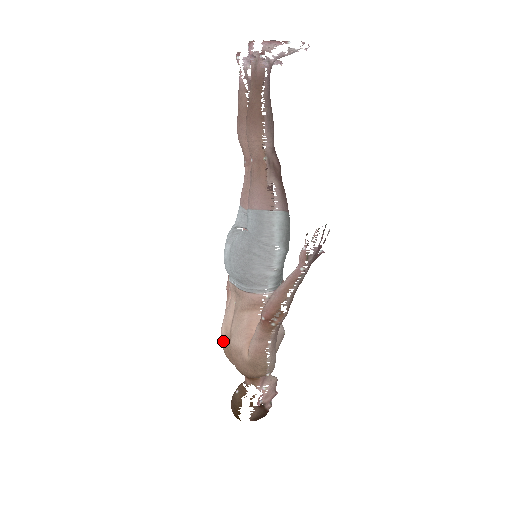
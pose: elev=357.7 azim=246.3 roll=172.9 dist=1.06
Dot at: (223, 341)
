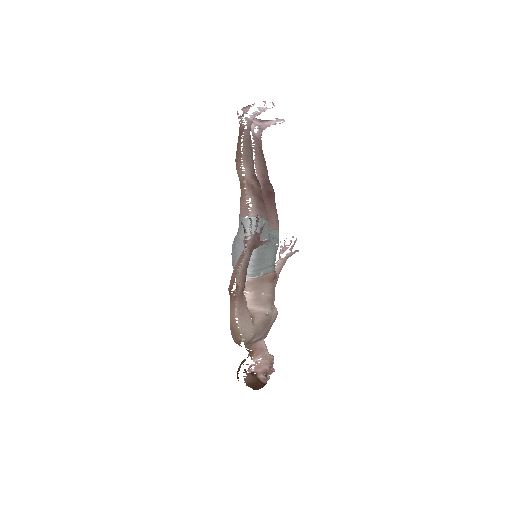
Dot at: occluded
